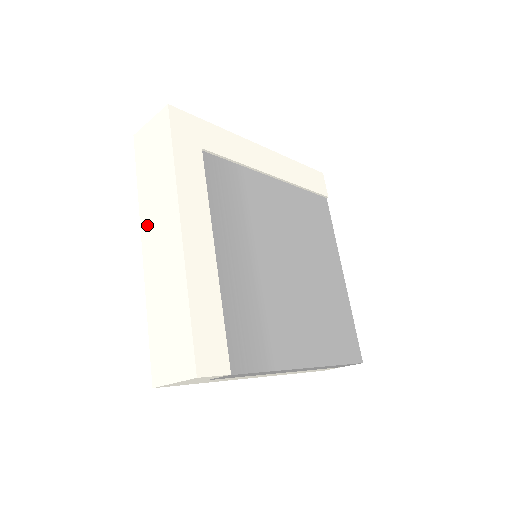
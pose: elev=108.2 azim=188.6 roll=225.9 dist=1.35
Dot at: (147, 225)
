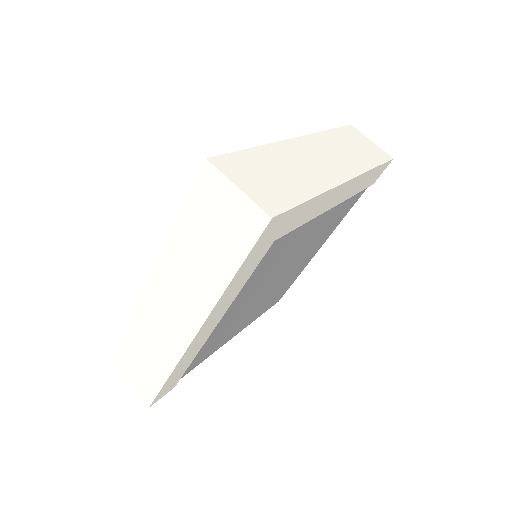
Dot at: (165, 274)
